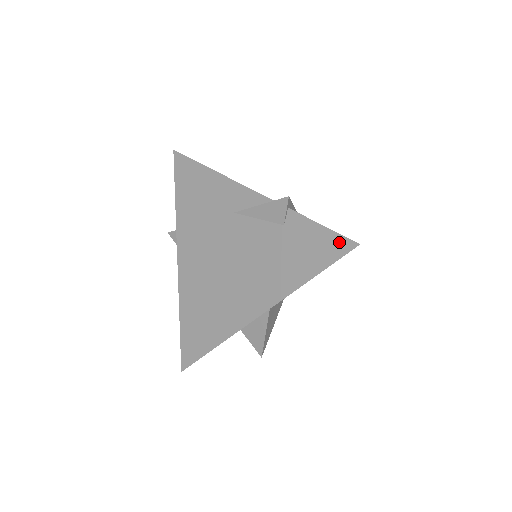
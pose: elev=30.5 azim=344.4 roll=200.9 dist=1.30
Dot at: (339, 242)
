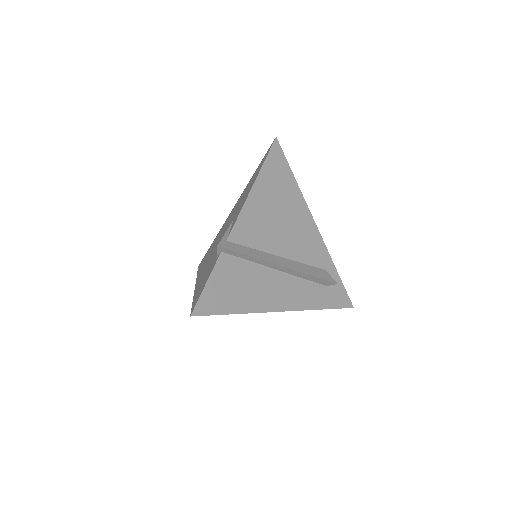
Dot at: (196, 302)
